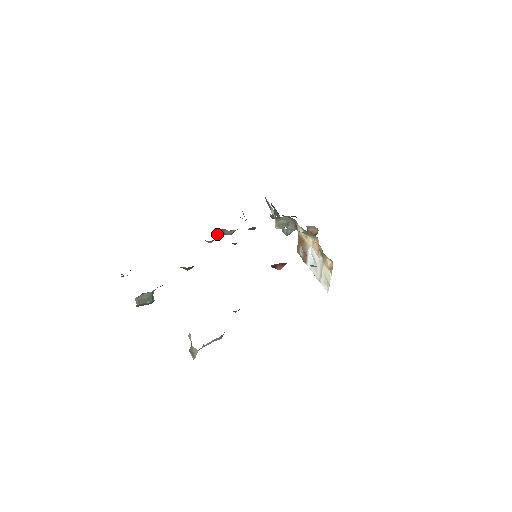
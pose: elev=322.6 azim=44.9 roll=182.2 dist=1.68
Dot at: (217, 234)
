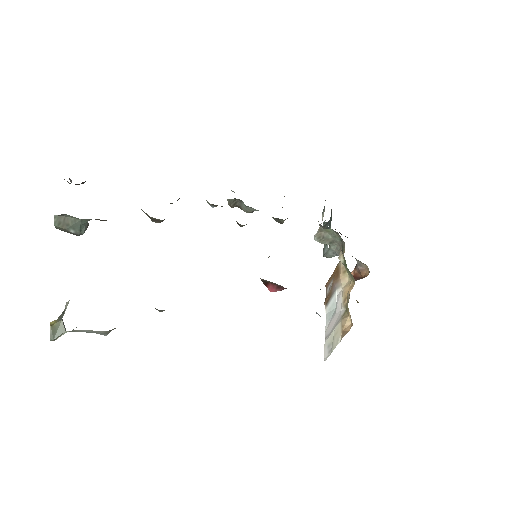
Dot at: (229, 201)
